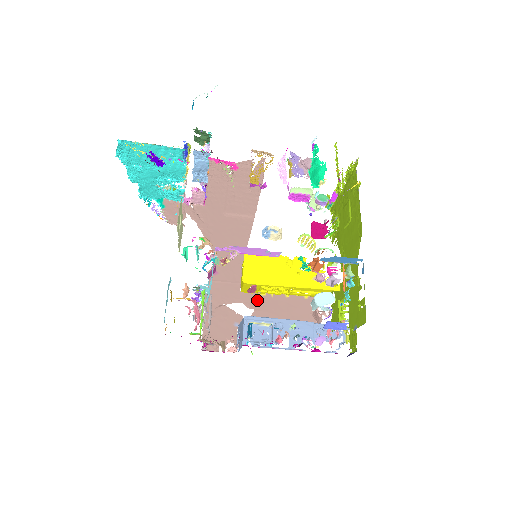
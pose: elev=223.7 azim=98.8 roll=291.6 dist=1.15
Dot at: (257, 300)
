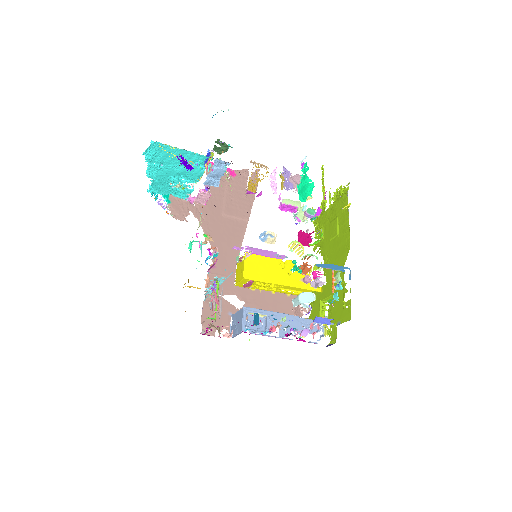
Dot at: (248, 294)
